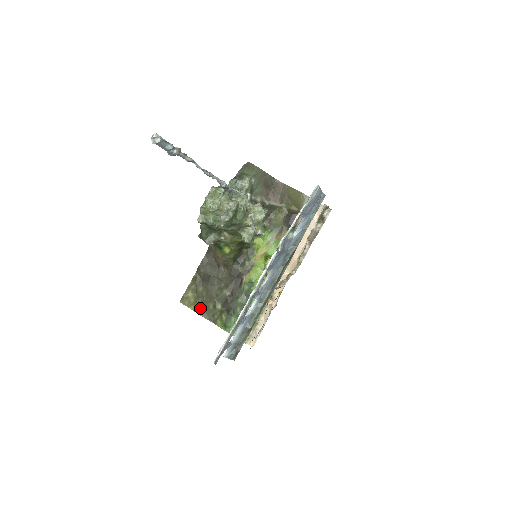
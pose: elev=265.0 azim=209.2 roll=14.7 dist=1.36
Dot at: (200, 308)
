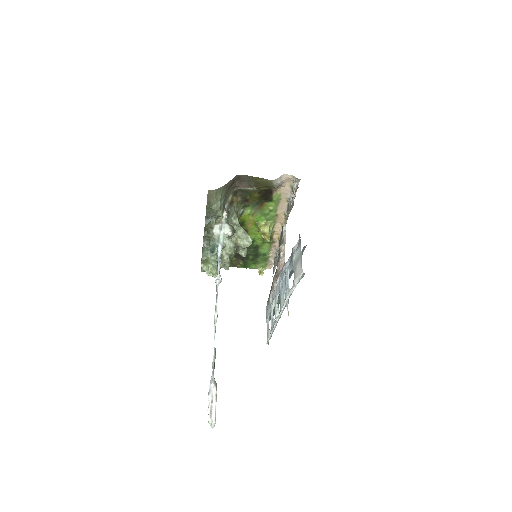
Dot at: occluded
